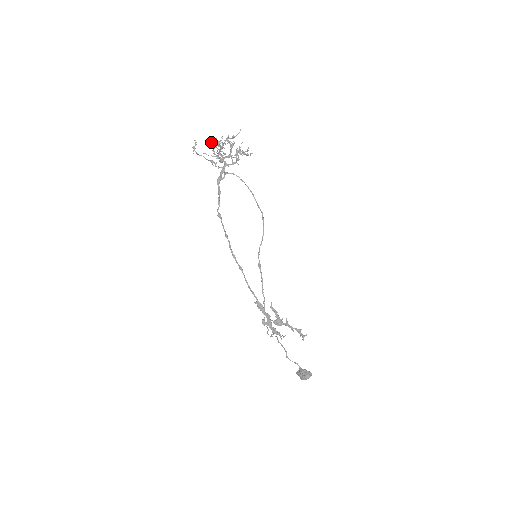
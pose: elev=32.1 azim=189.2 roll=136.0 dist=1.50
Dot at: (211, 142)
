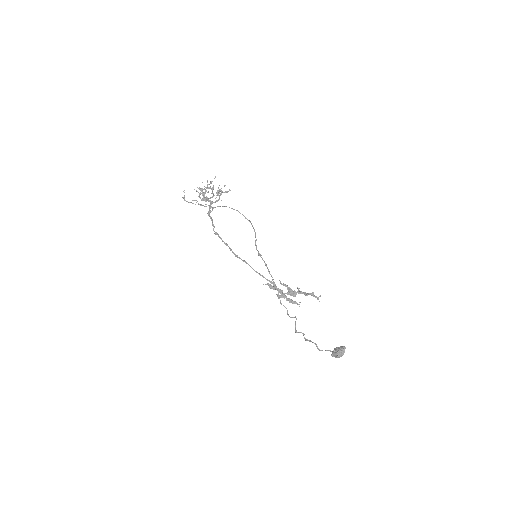
Dot at: (196, 191)
